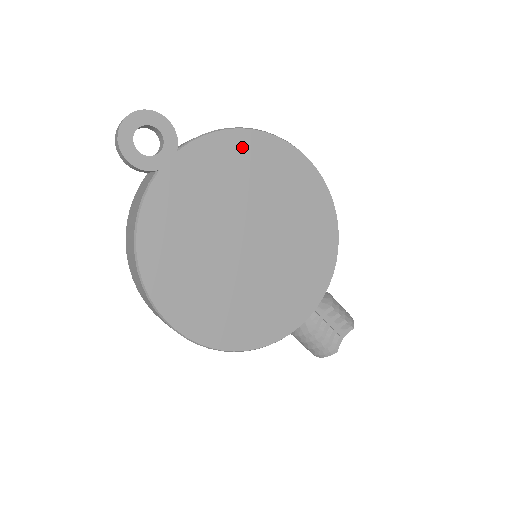
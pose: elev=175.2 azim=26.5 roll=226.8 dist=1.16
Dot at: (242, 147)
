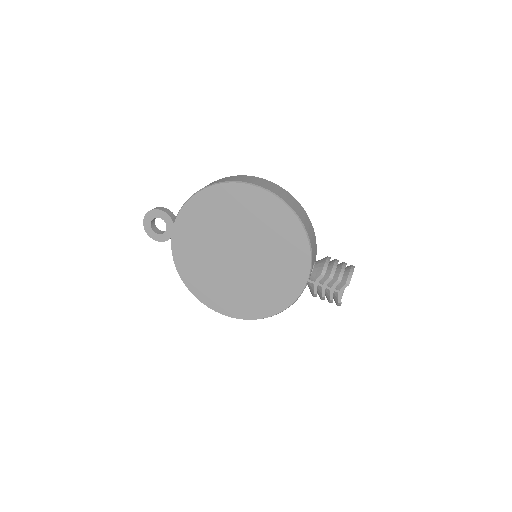
Dot at: (205, 202)
